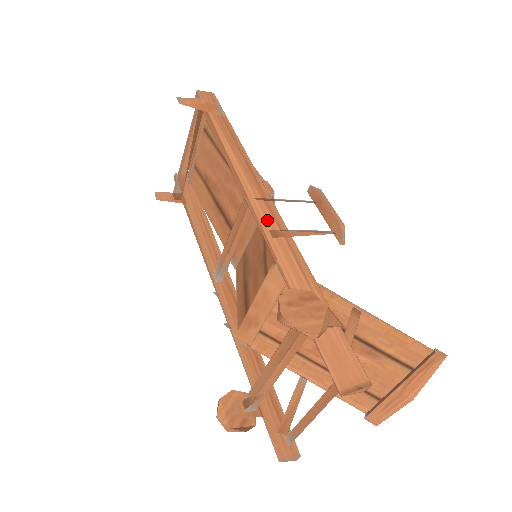
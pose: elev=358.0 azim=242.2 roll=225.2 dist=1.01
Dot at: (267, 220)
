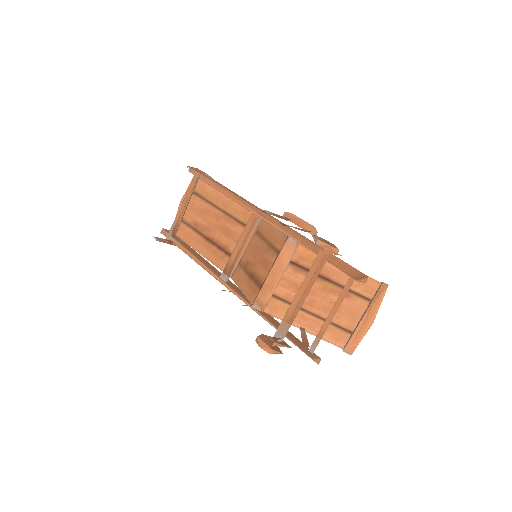
Dot at: (274, 220)
